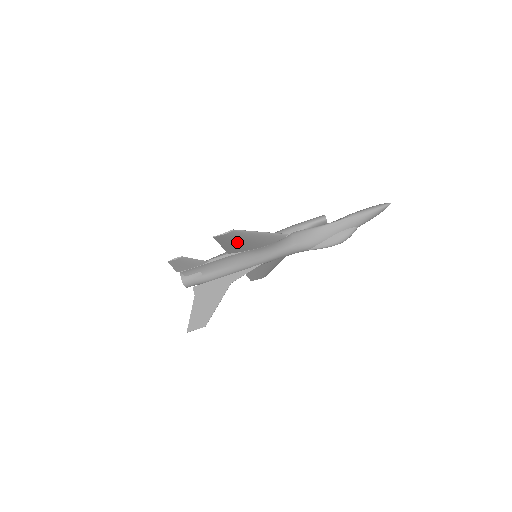
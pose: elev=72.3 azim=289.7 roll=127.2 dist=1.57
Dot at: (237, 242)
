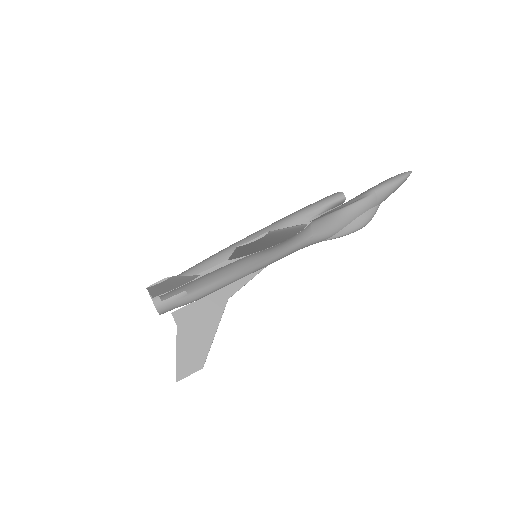
Dot at: (257, 246)
